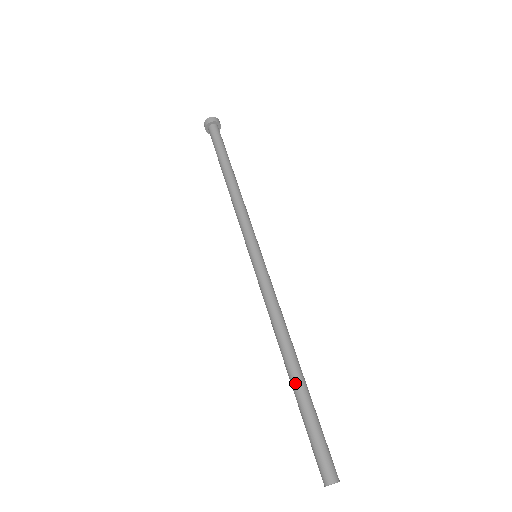
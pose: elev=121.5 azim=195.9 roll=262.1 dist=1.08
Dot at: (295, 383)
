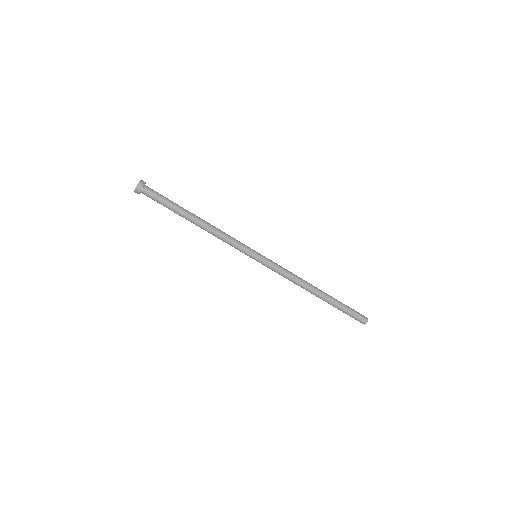
Dot at: (325, 301)
